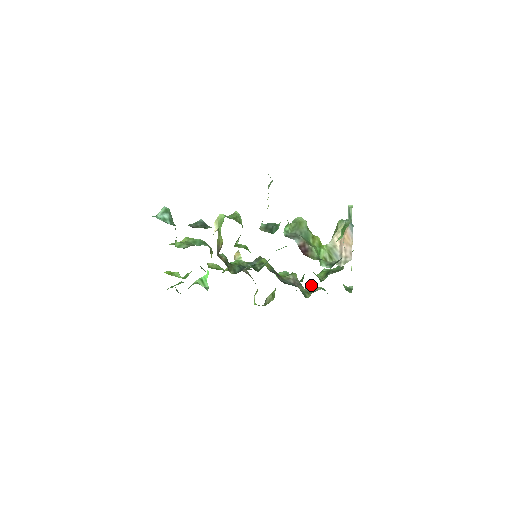
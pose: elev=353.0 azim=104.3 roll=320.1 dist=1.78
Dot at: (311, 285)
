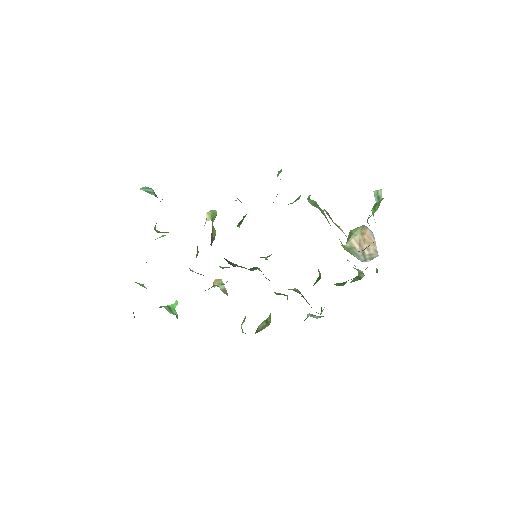
Dot at: (313, 315)
